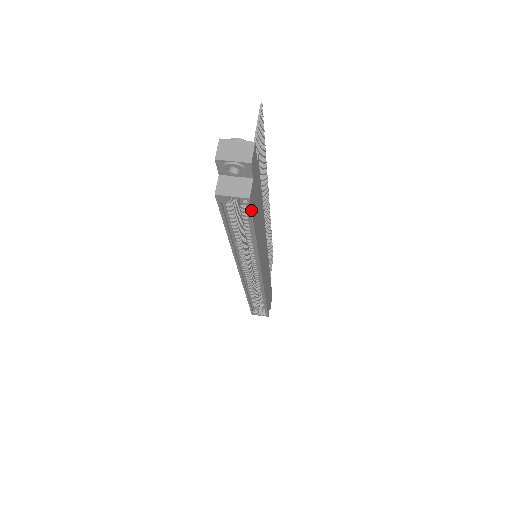
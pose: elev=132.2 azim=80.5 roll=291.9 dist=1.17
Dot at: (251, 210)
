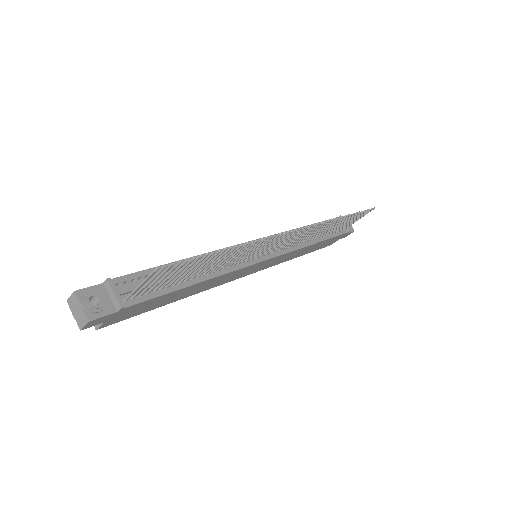
Dot at: (116, 322)
